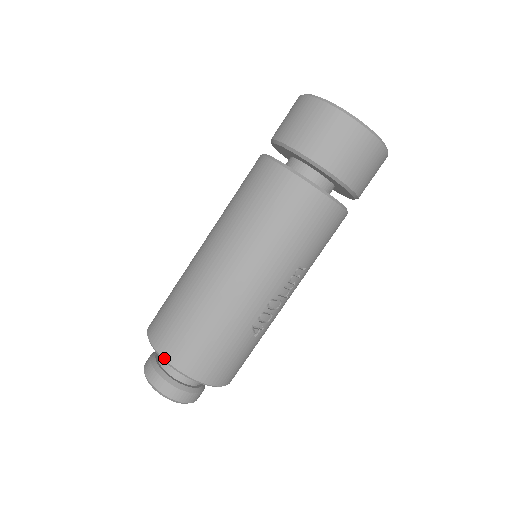
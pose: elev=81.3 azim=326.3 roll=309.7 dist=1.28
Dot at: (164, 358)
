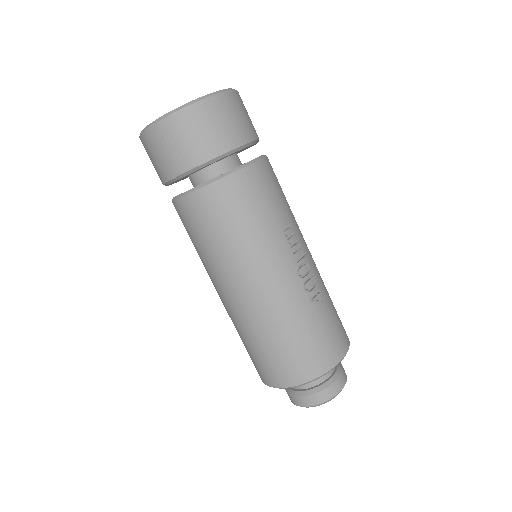
Dot at: (290, 387)
